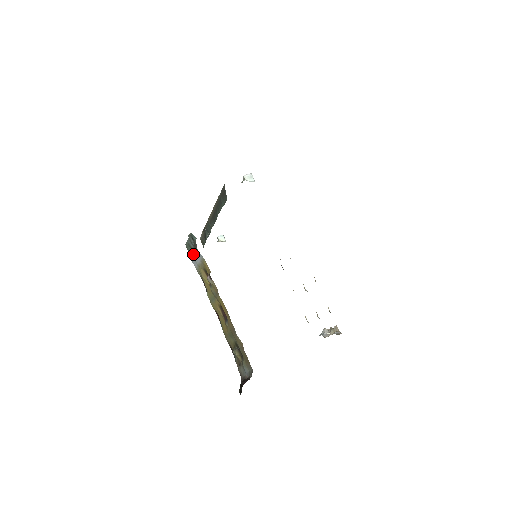
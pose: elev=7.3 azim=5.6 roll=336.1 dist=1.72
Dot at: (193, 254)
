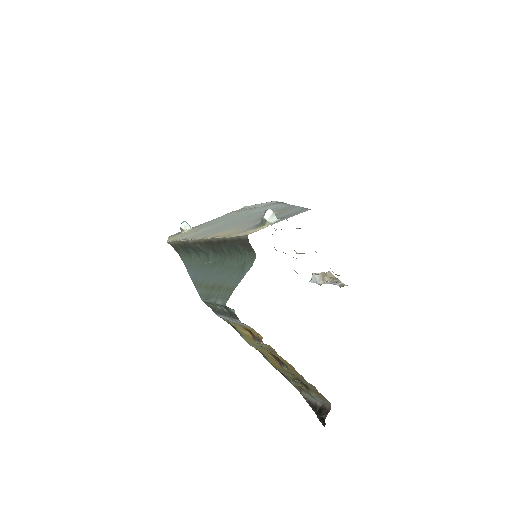
Dot at: (222, 314)
